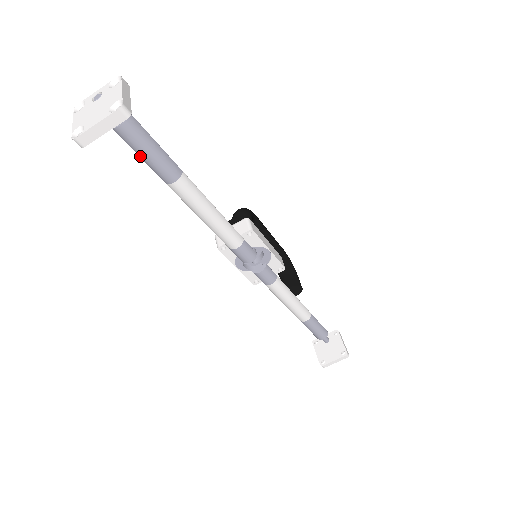
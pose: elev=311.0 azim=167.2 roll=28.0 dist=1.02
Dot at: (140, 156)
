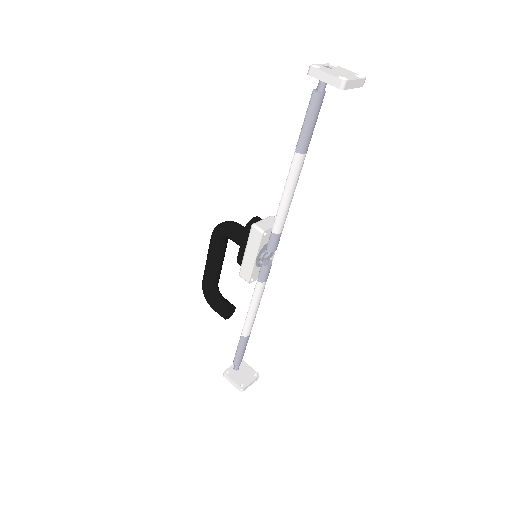
Dot at: (308, 122)
